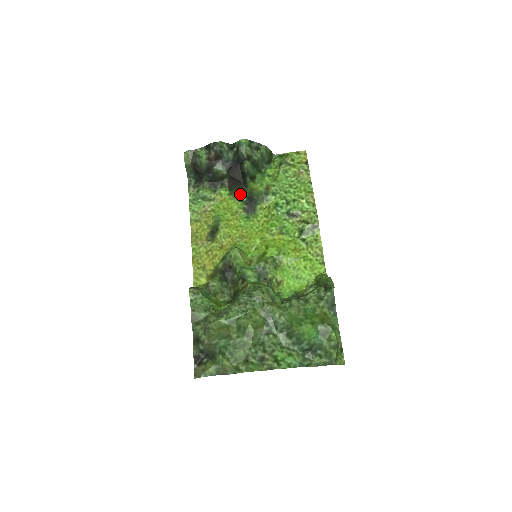
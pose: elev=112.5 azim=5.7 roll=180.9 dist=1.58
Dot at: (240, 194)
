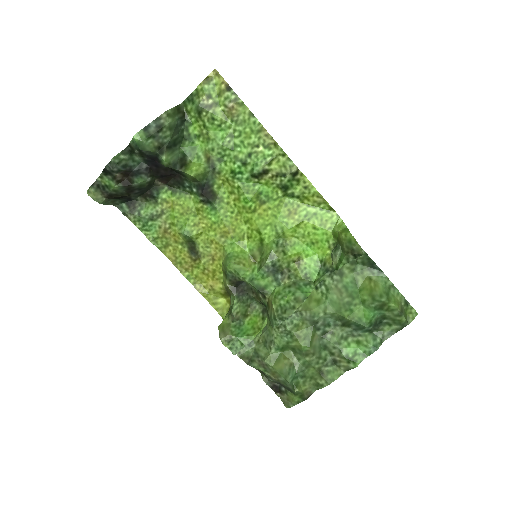
Dot at: (184, 186)
